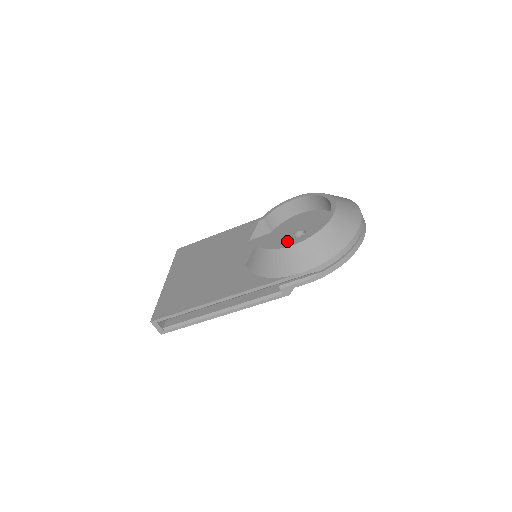
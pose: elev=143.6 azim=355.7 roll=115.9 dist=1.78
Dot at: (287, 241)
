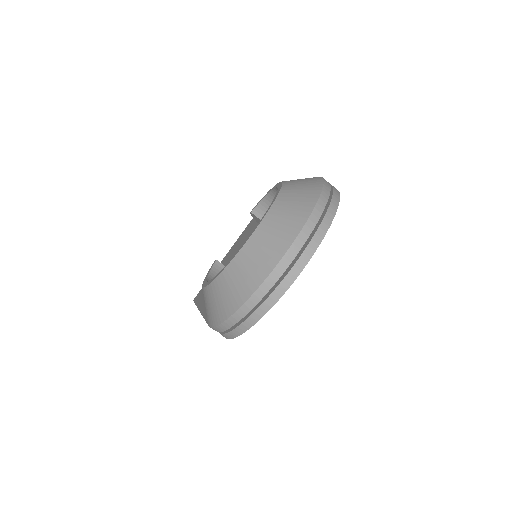
Dot at: occluded
